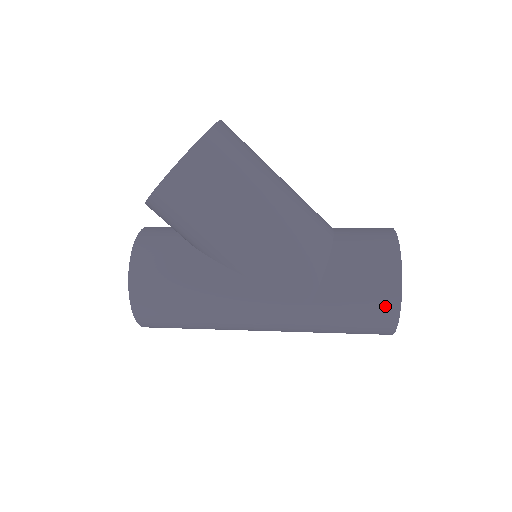
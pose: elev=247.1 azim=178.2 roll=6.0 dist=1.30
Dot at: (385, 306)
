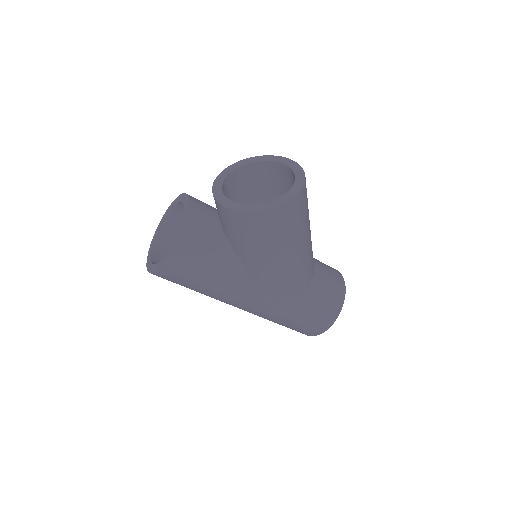
Dot at: (320, 327)
